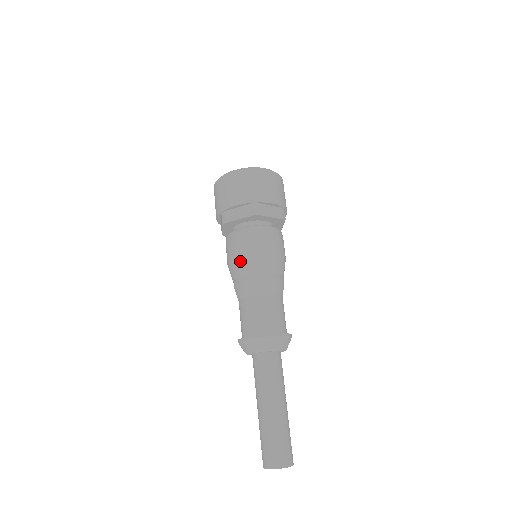
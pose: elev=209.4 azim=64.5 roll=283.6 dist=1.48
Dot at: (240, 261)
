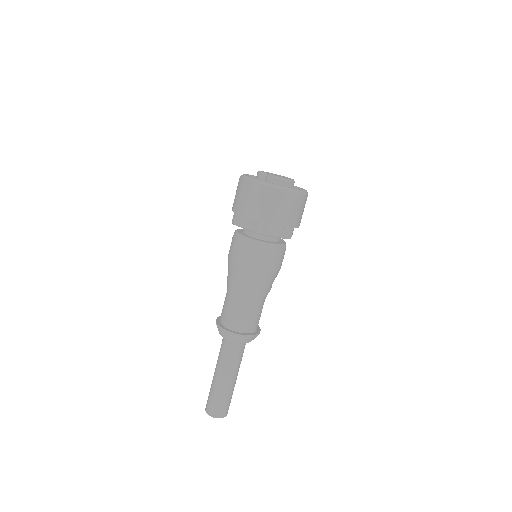
Dot at: (259, 273)
